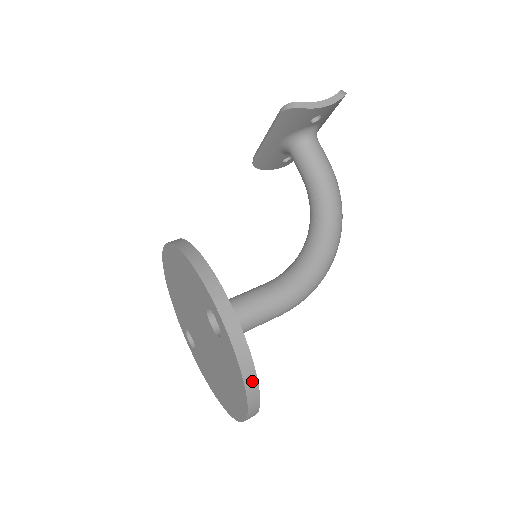
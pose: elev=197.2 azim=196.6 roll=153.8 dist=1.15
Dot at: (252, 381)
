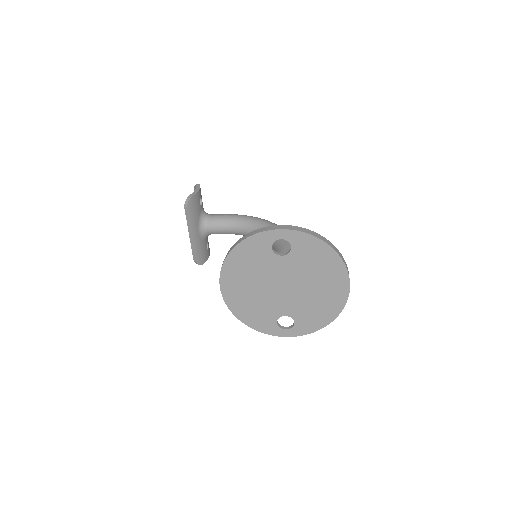
Dot at: (324, 239)
